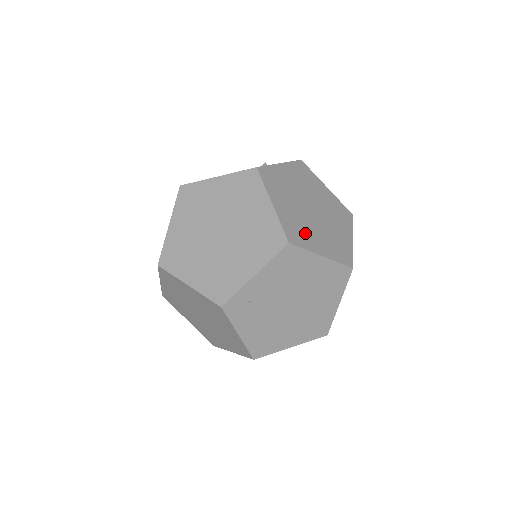
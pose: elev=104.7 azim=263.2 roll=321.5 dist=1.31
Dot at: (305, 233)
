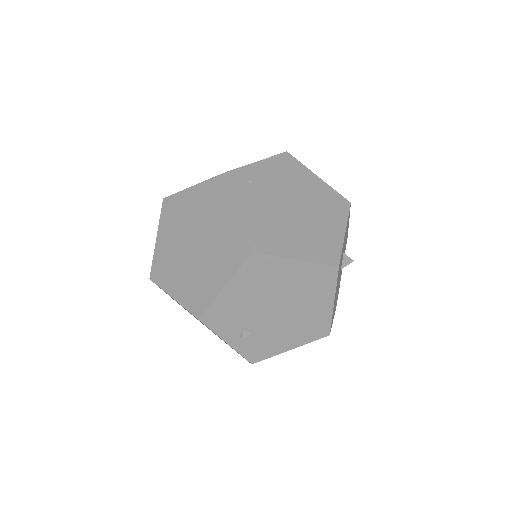
Dot at: occluded
